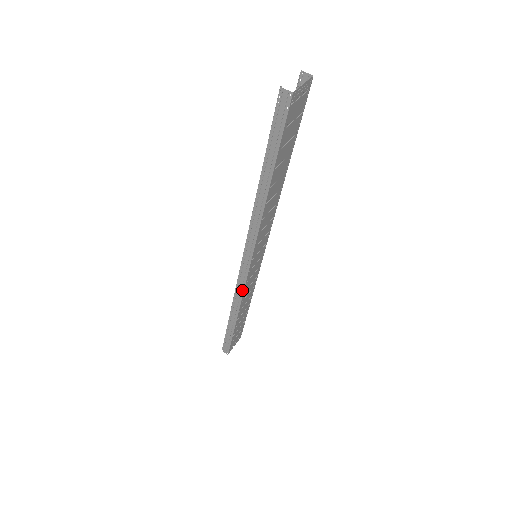
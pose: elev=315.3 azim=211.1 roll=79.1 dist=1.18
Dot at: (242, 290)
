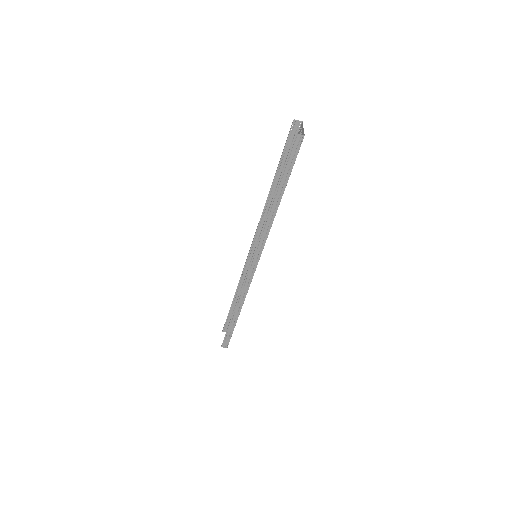
Dot at: (248, 286)
